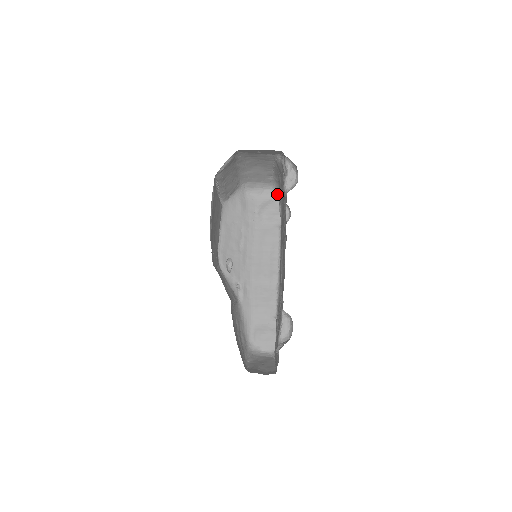
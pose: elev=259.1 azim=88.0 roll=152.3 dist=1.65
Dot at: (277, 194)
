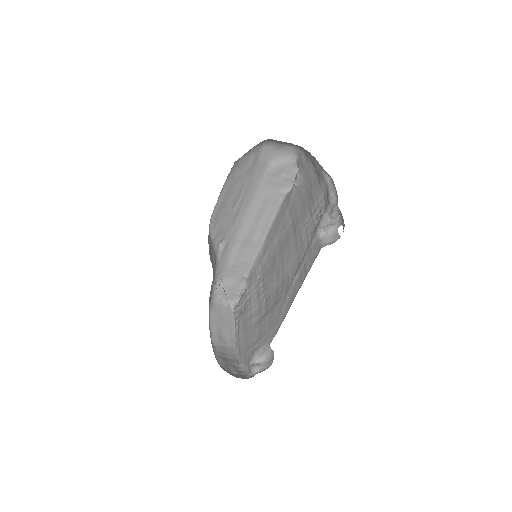
Dot at: (297, 155)
